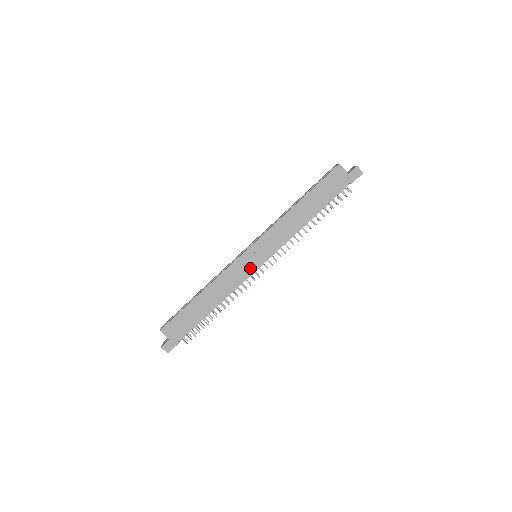
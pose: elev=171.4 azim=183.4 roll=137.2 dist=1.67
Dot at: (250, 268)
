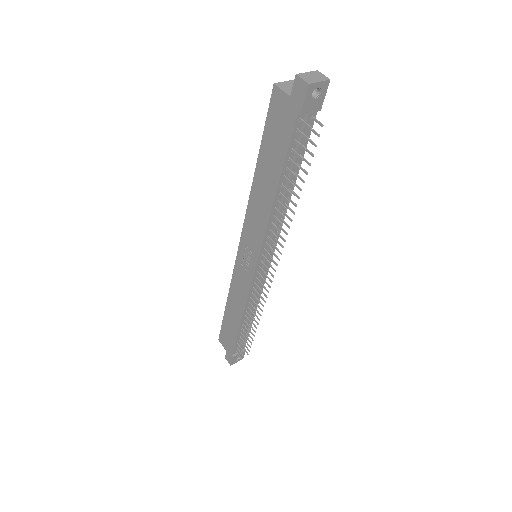
Dot at: (248, 274)
